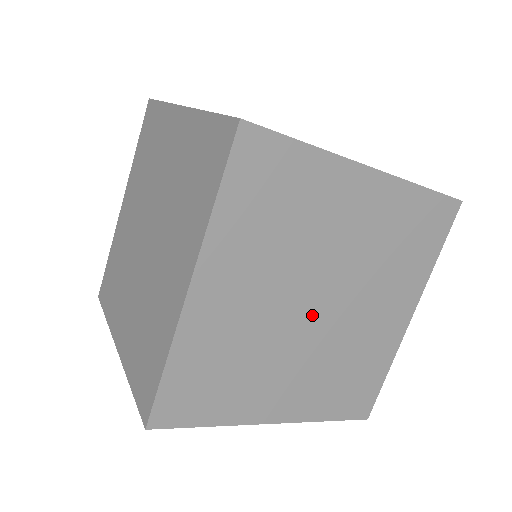
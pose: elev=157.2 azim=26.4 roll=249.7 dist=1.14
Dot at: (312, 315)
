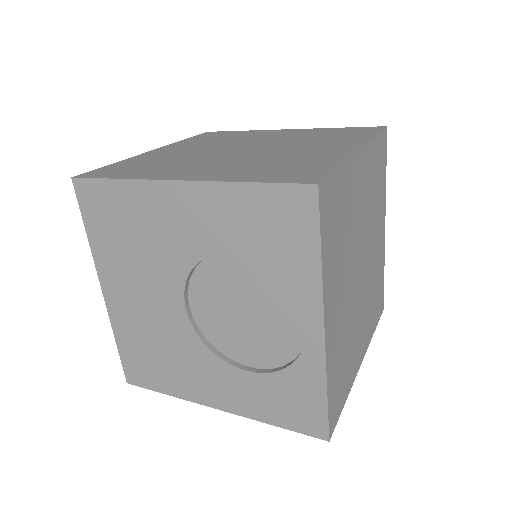
Dot at: (359, 269)
